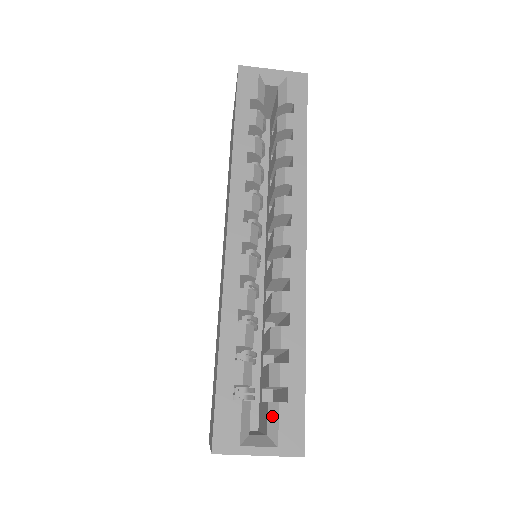
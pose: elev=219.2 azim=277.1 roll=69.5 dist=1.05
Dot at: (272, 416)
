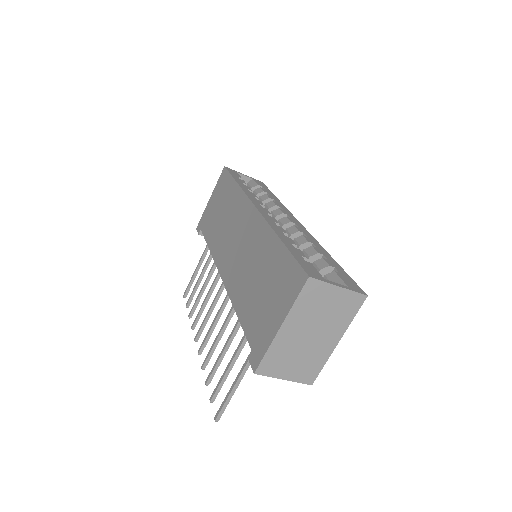
Dot at: (333, 278)
